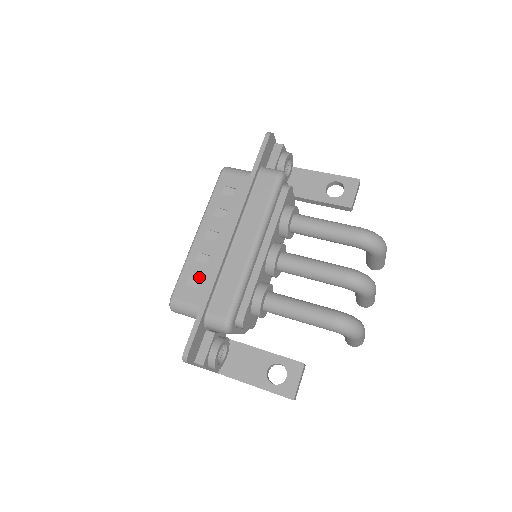
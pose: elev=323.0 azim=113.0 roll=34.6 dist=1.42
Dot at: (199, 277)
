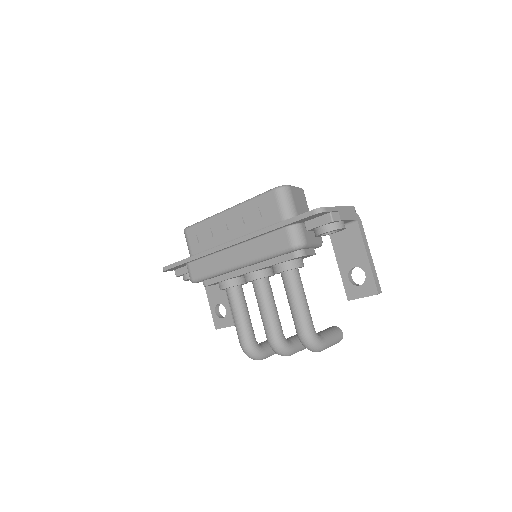
Dot at: (204, 238)
